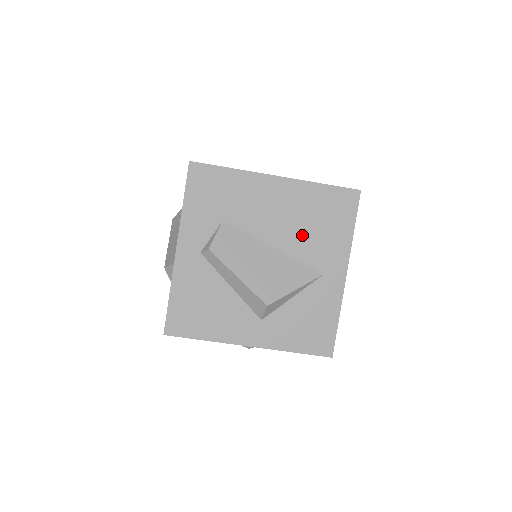
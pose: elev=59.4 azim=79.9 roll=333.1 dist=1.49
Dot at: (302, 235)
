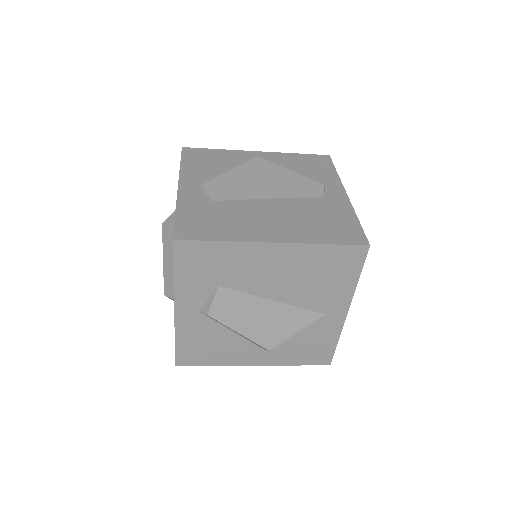
Dot at: (303, 288)
